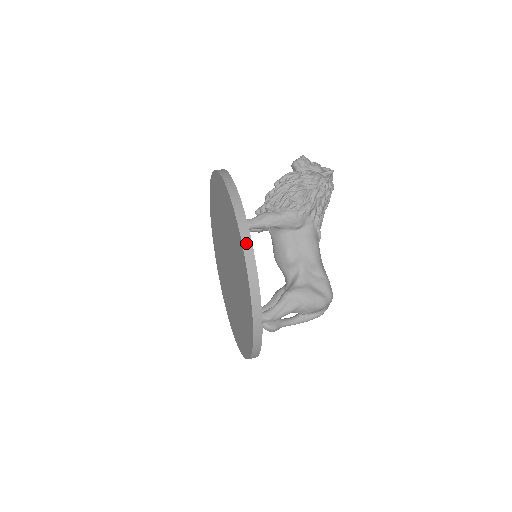
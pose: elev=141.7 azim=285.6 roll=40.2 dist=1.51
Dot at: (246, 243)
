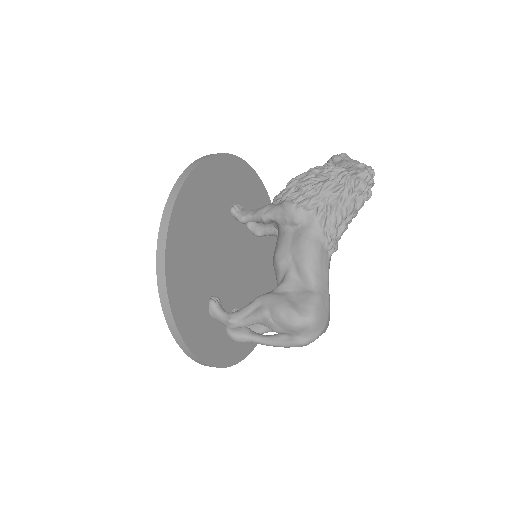
Dot at: (171, 198)
